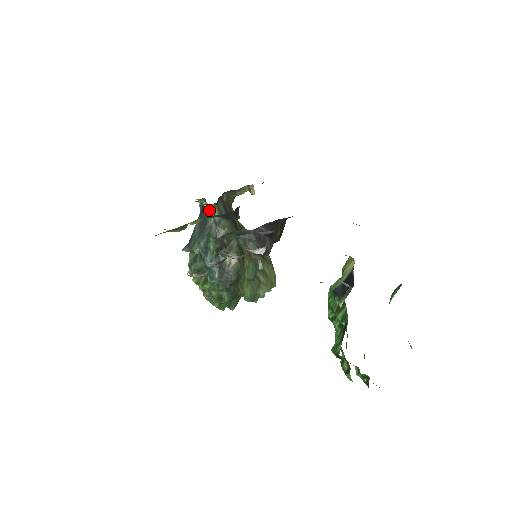
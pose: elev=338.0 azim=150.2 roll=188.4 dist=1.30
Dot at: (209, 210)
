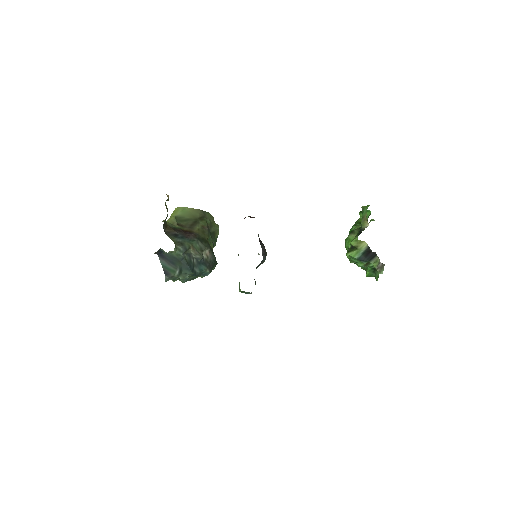
Dot at: (174, 253)
